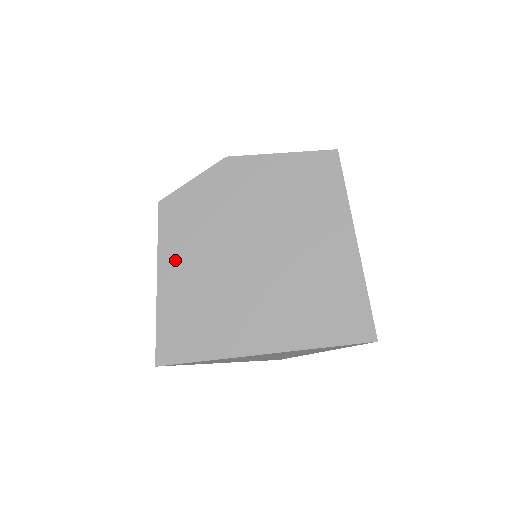
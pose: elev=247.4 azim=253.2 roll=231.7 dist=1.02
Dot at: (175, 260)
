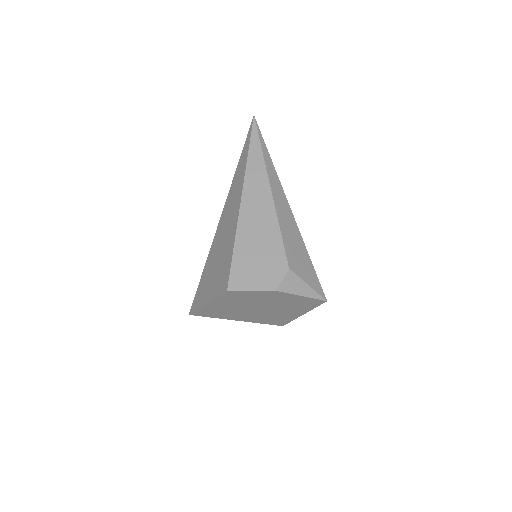
Dot at: (221, 302)
